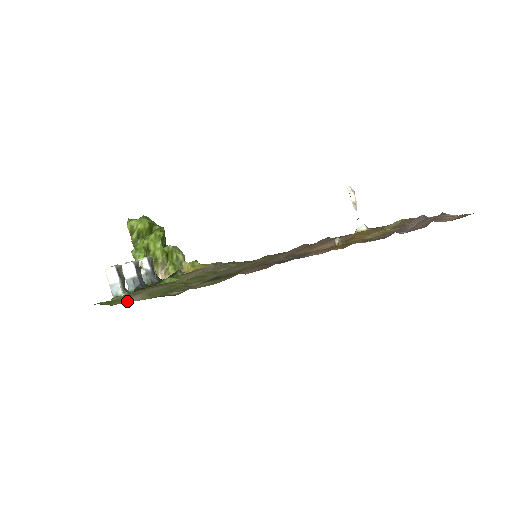
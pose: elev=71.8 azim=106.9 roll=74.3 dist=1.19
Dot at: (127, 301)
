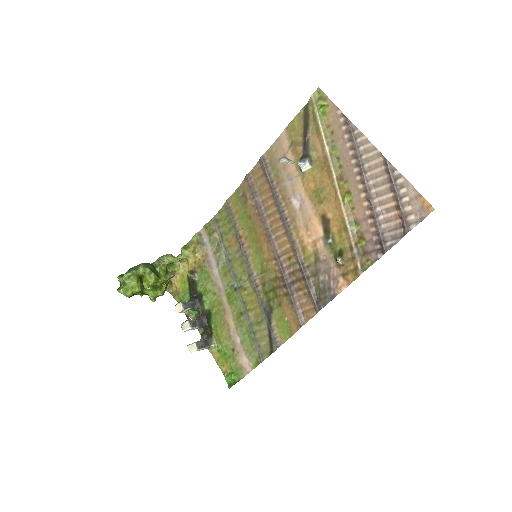
Dot at: (248, 370)
